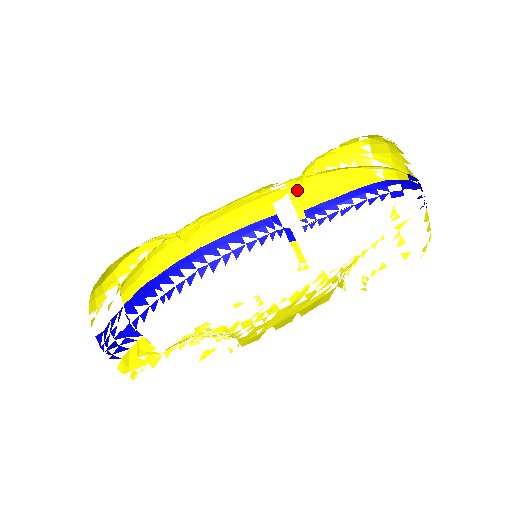
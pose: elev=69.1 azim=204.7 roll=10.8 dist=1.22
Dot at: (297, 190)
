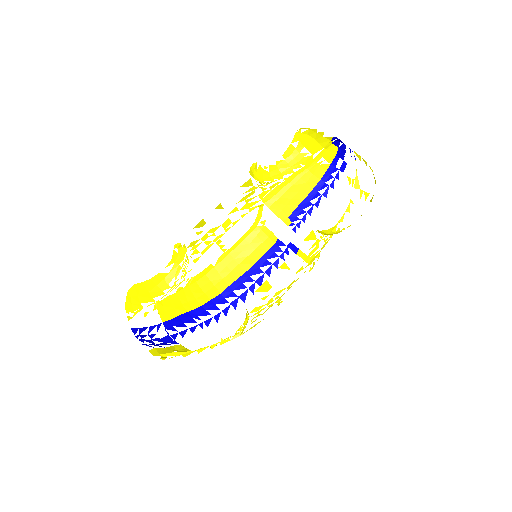
Dot at: (275, 205)
